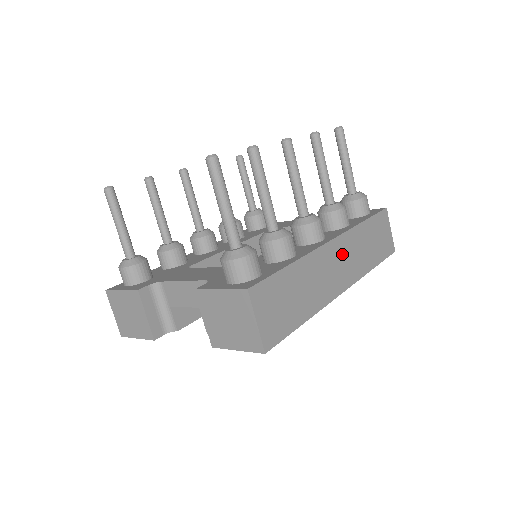
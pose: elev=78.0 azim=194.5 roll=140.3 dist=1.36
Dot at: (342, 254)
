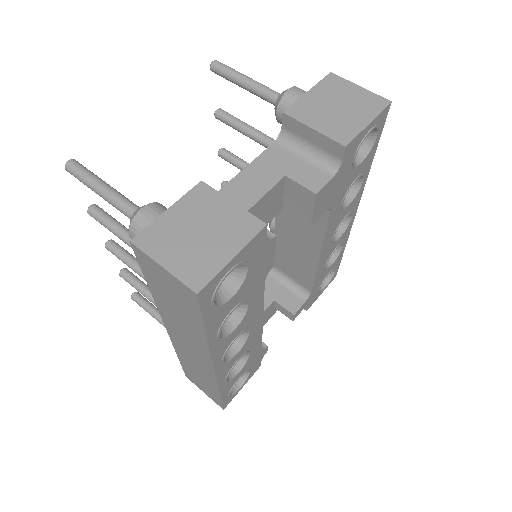
Dot at: occluded
